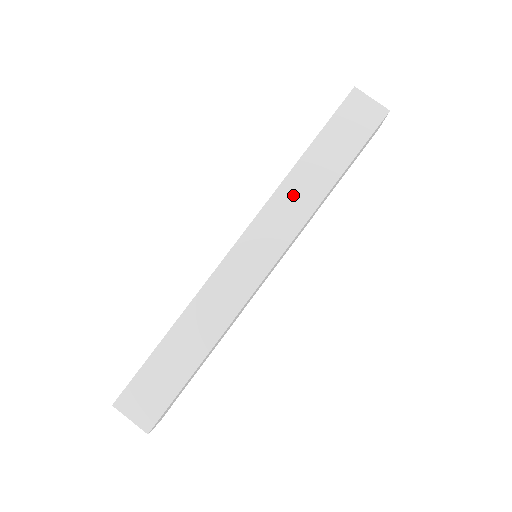
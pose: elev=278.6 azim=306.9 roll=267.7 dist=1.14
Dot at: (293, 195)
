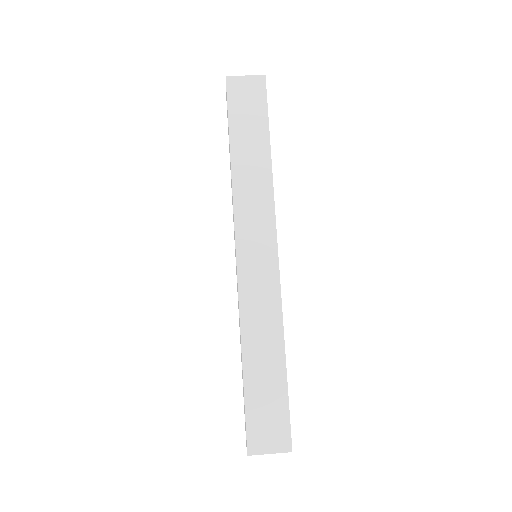
Dot at: (248, 189)
